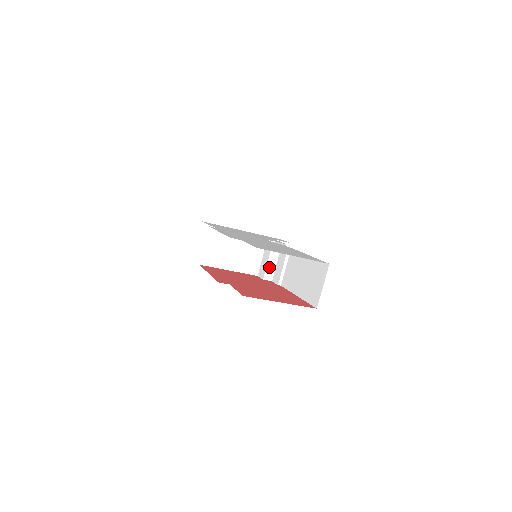
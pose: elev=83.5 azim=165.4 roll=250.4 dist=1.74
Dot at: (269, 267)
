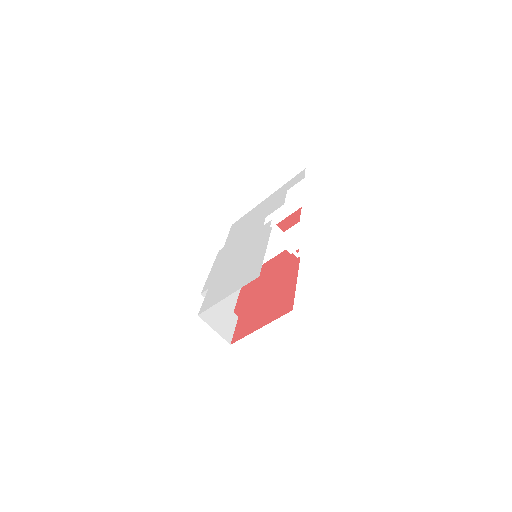
Dot at: occluded
